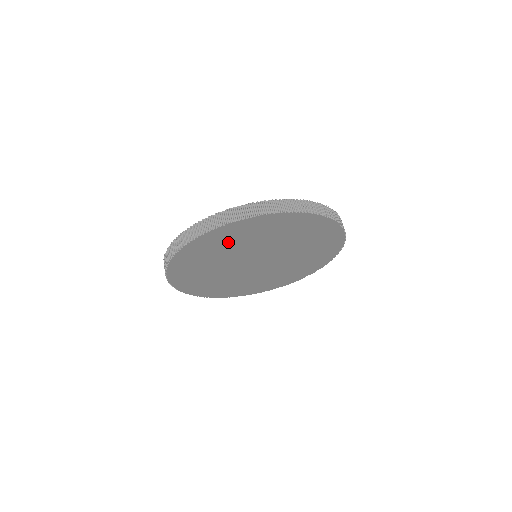
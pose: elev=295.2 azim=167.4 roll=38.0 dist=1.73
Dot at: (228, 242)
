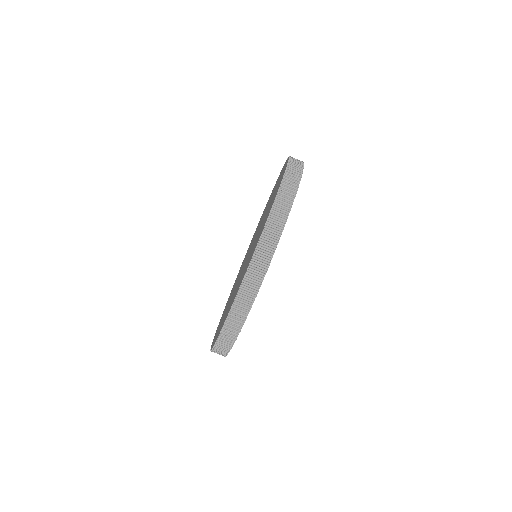
Dot at: occluded
